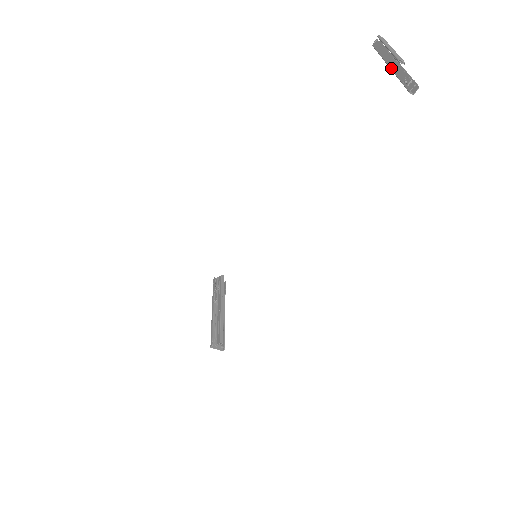
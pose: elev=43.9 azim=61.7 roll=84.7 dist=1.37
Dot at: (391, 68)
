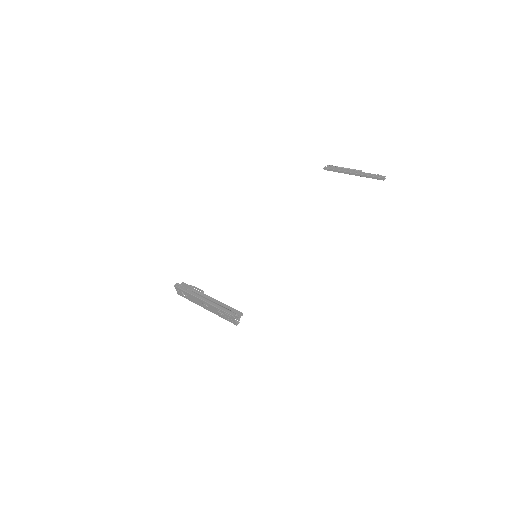
Dot at: (356, 173)
